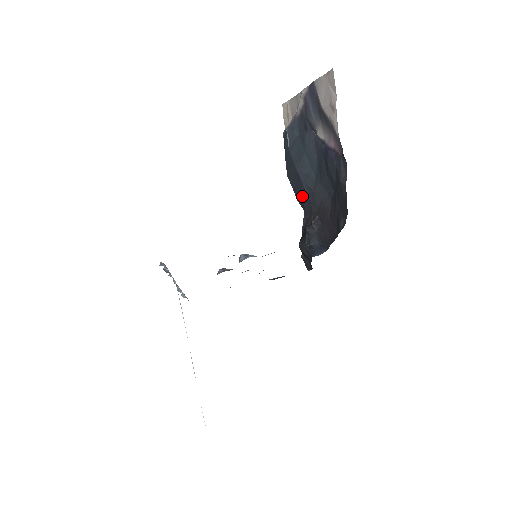
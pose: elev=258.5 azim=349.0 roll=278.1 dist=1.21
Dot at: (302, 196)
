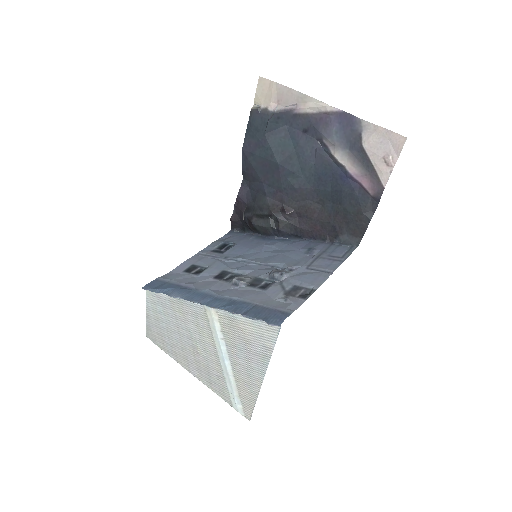
Dot at: (267, 180)
